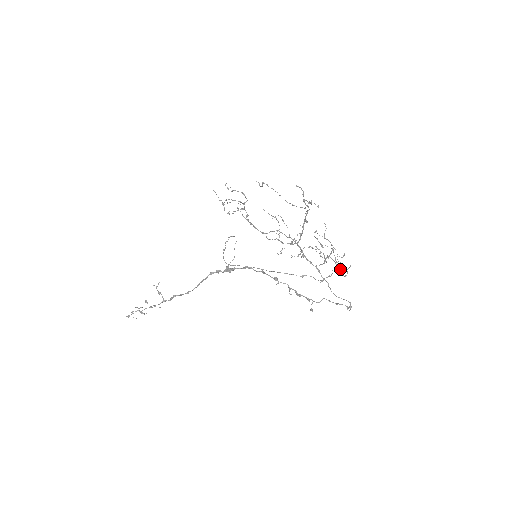
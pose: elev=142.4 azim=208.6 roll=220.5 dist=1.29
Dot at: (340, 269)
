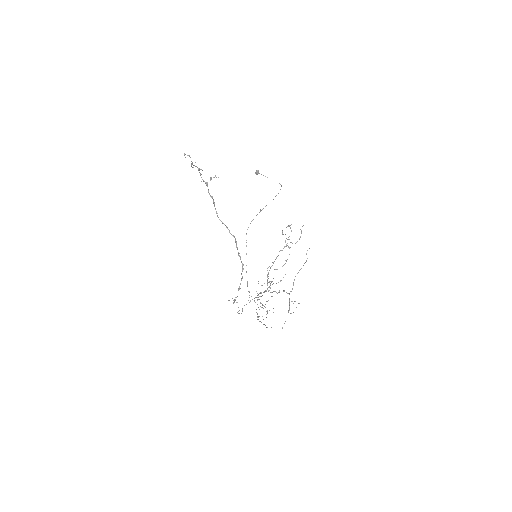
Dot at: (259, 309)
